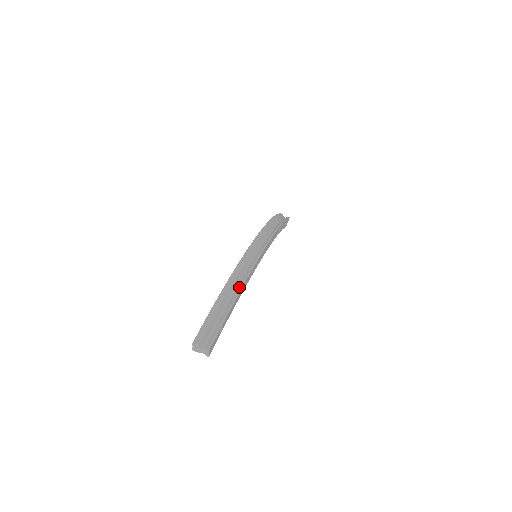
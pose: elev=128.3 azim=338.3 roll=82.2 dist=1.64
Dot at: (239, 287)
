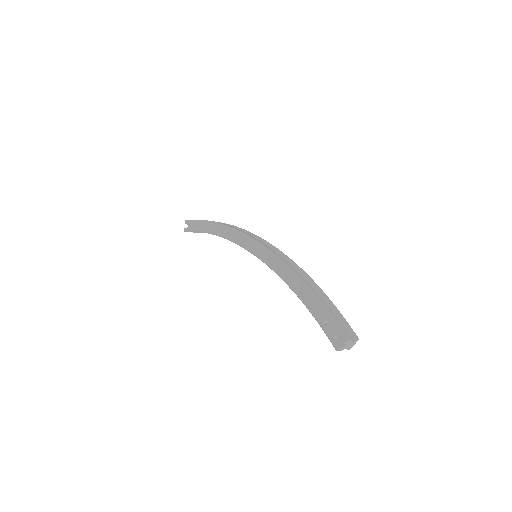
Dot at: (310, 279)
